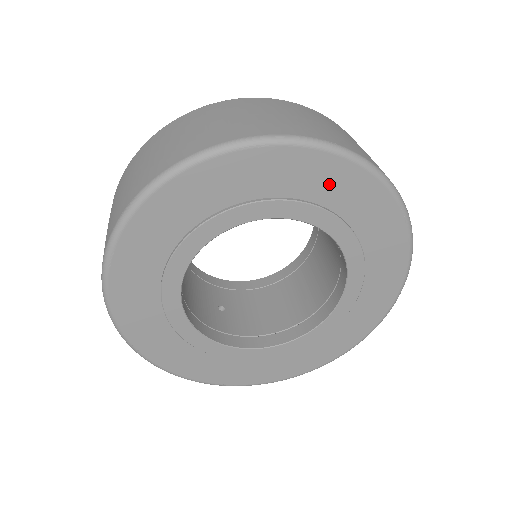
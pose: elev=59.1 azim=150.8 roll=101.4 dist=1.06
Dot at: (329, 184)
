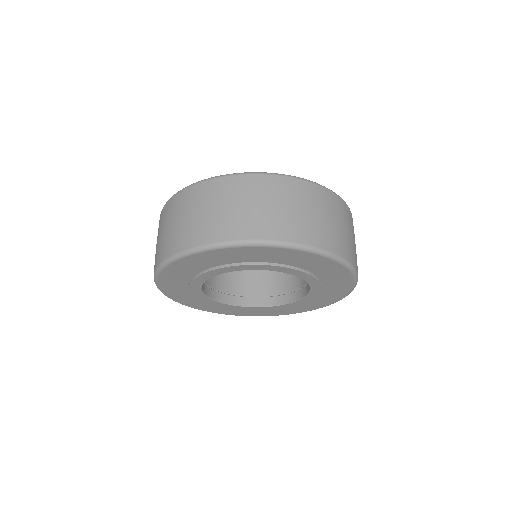
Dot at: (336, 286)
